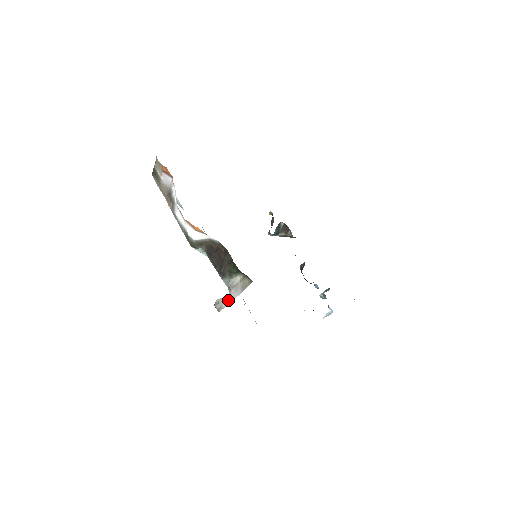
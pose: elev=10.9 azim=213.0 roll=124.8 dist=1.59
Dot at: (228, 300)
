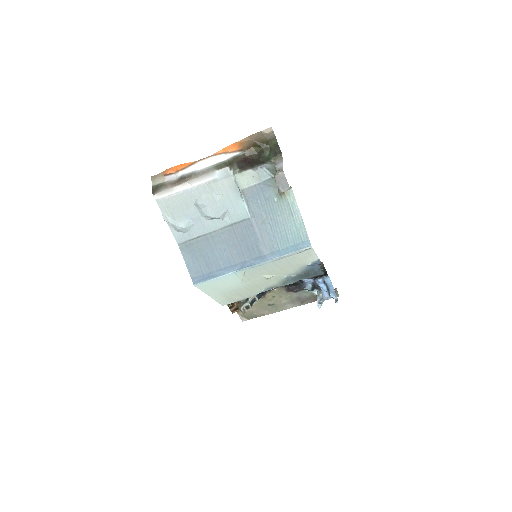
Dot at: (280, 168)
